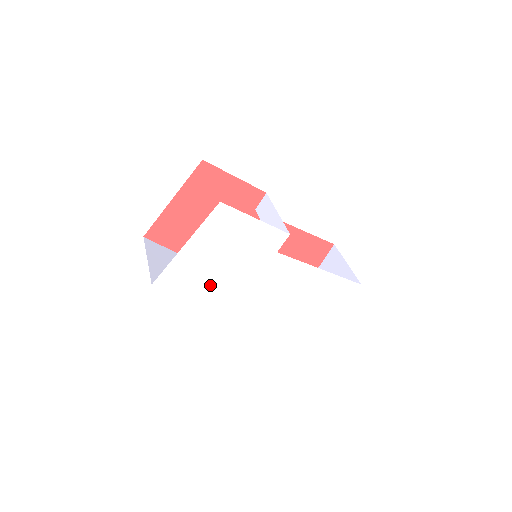
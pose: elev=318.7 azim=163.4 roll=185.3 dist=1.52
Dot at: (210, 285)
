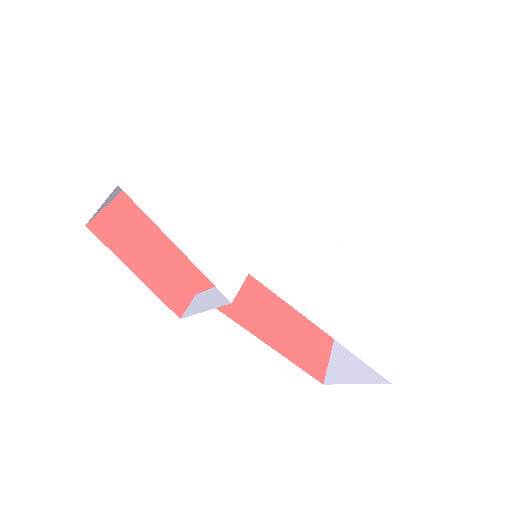
Dot at: (208, 224)
